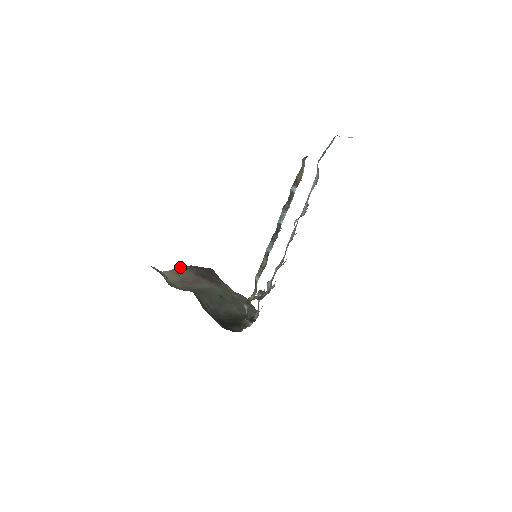
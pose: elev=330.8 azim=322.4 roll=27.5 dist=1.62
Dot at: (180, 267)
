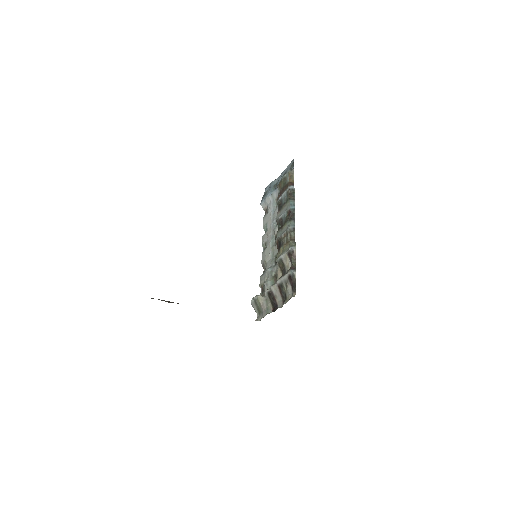
Dot at: occluded
